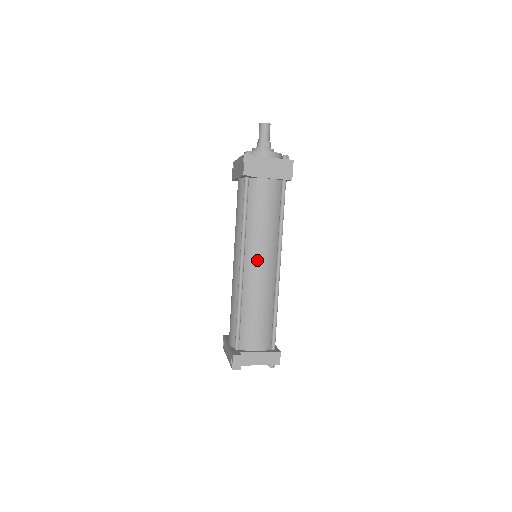
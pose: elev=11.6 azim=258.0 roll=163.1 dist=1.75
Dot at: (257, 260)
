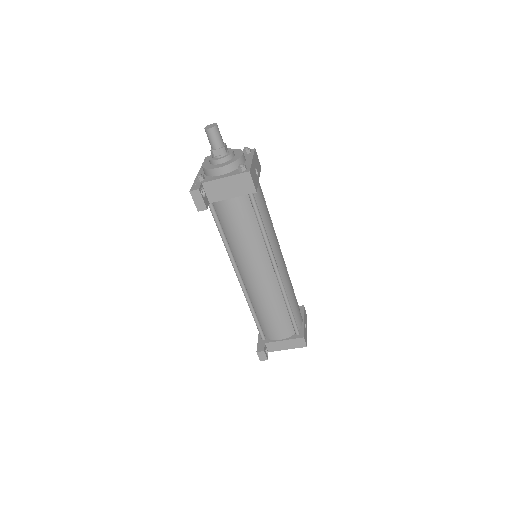
Dot at: (251, 272)
